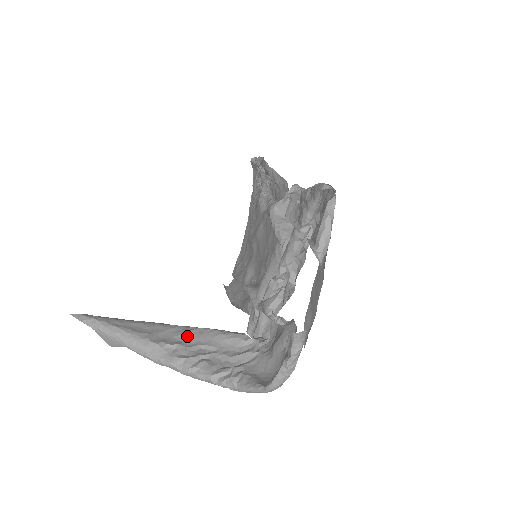
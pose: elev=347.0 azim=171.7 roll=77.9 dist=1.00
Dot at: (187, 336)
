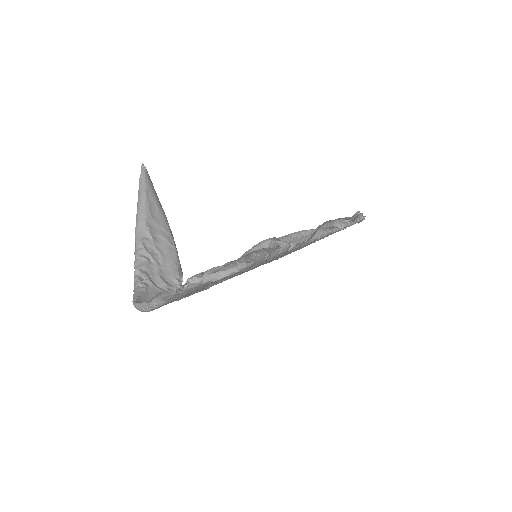
Dot at: (163, 241)
